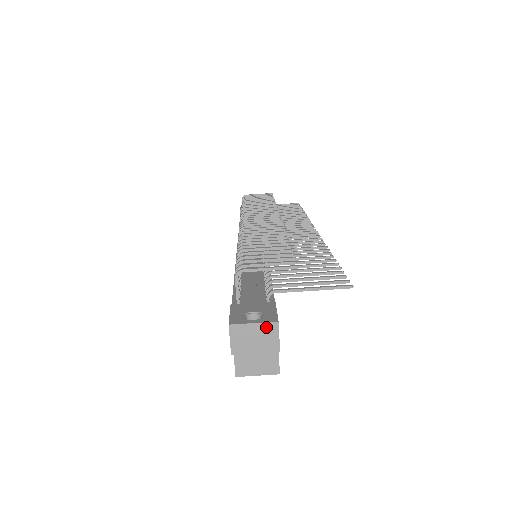
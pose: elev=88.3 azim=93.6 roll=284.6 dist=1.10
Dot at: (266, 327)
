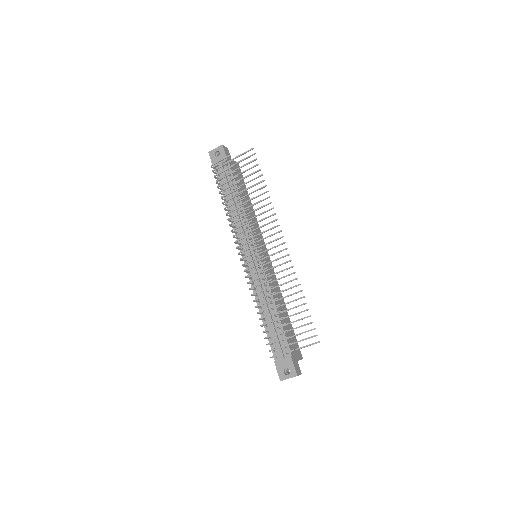
Dot at: occluded
